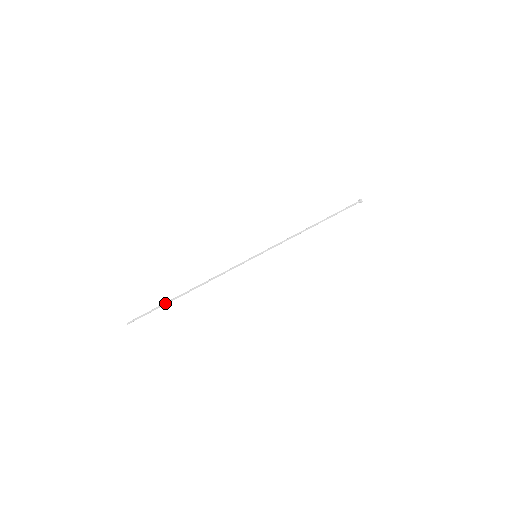
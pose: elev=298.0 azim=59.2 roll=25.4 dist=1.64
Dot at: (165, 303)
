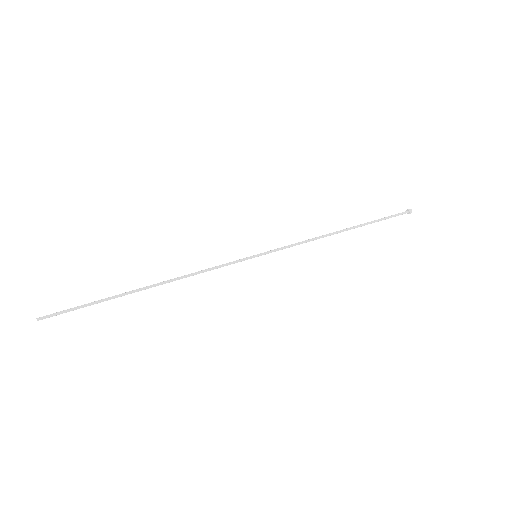
Dot at: (106, 299)
